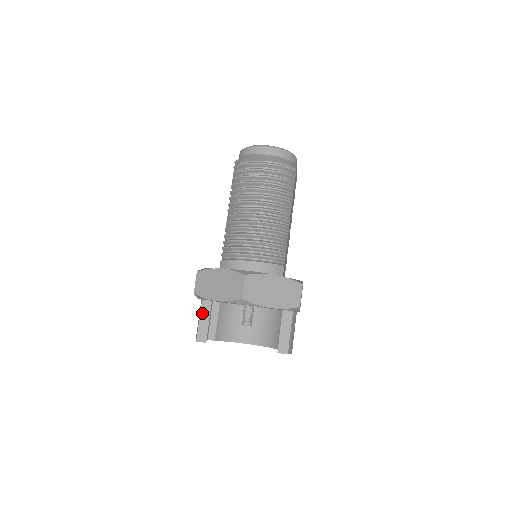
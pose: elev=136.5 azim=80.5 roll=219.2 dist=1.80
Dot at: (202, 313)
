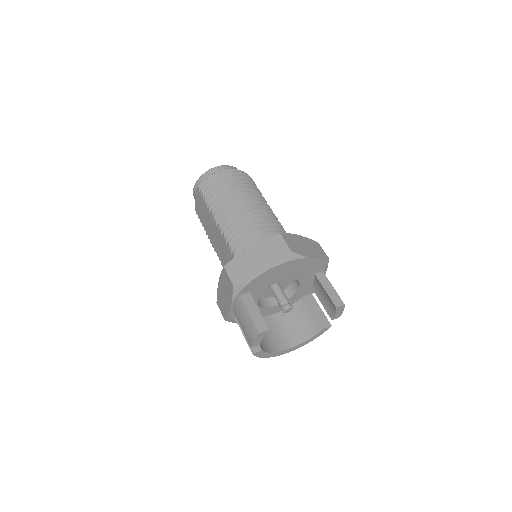
Dot at: (248, 306)
